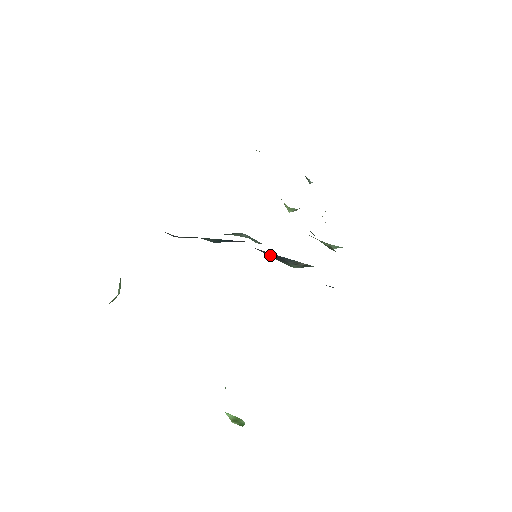
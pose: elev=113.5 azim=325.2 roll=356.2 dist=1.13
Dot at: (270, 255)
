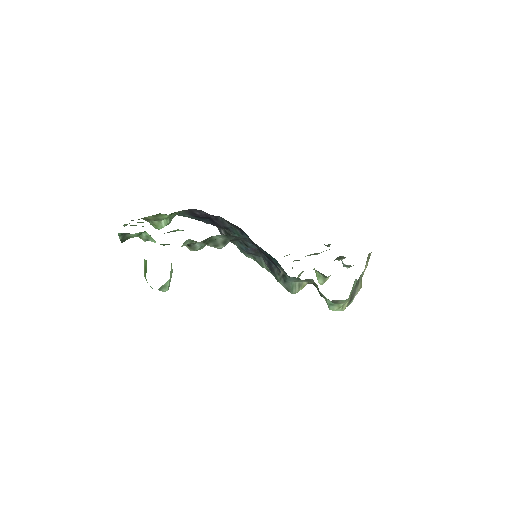
Dot at: (268, 265)
